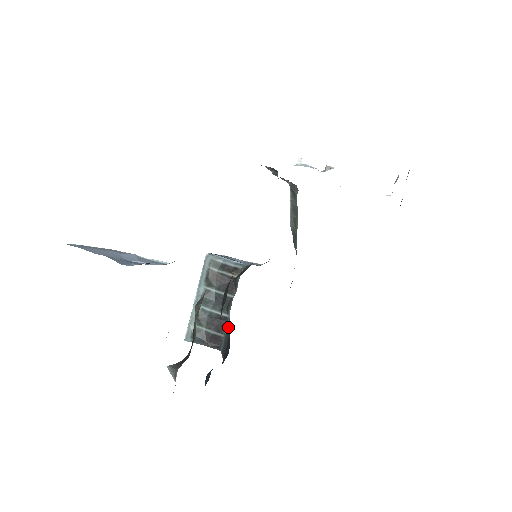
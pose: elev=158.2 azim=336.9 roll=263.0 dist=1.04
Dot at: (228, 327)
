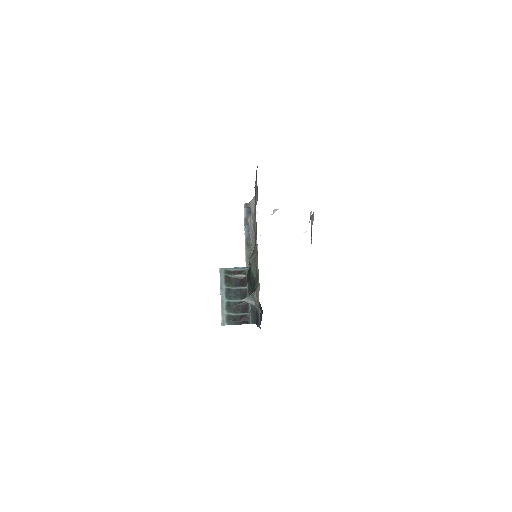
Dot at: (250, 306)
